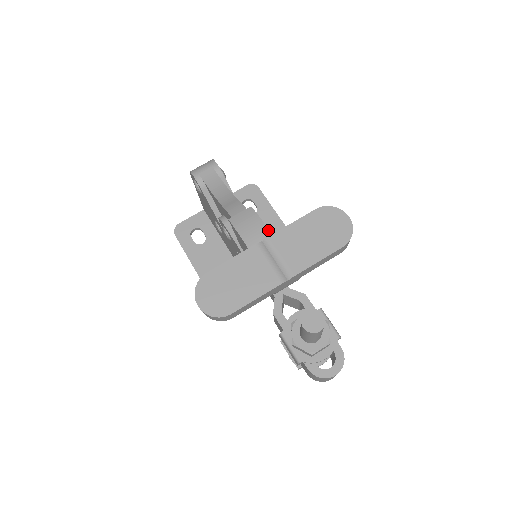
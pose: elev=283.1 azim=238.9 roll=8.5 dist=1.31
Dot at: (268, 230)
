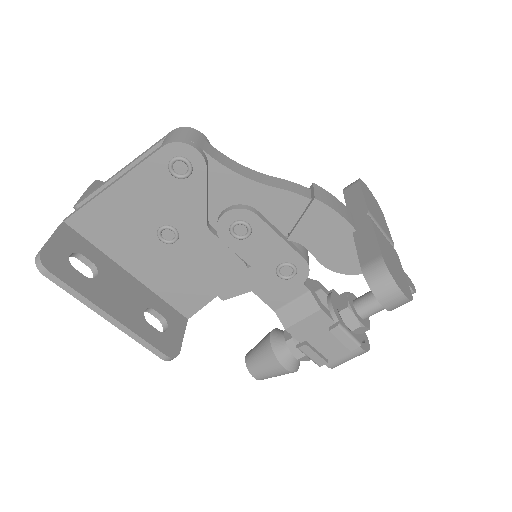
Dot at: (345, 206)
